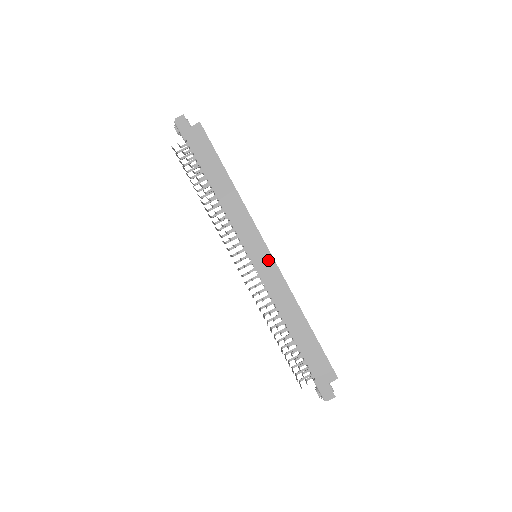
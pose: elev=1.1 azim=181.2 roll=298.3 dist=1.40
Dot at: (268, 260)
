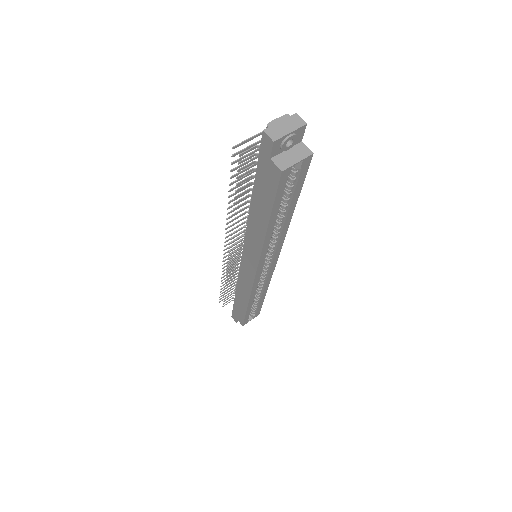
Dot at: (251, 275)
